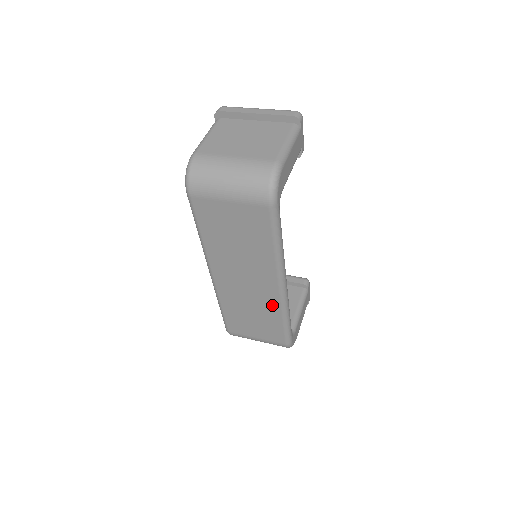
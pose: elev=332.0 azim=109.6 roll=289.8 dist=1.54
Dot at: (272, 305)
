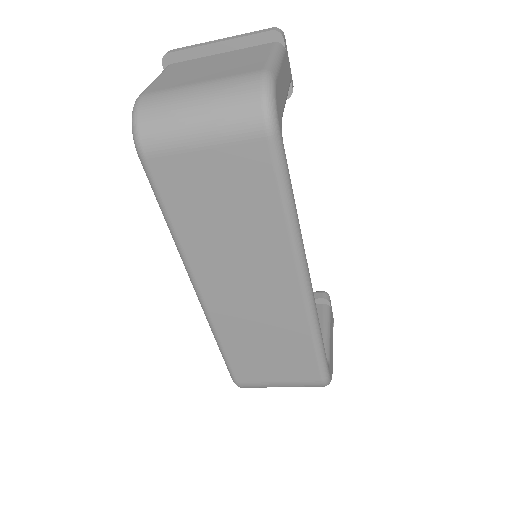
Dot at: (294, 319)
